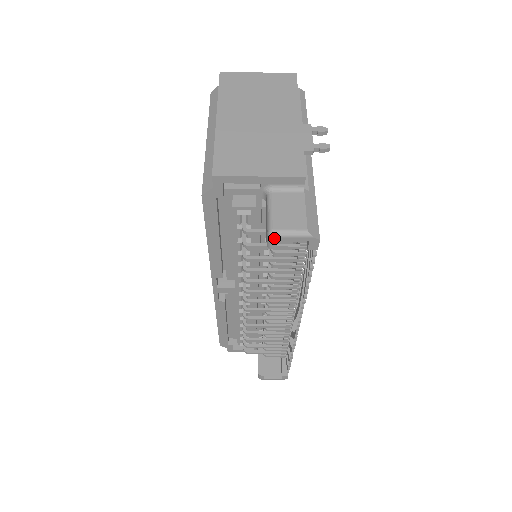
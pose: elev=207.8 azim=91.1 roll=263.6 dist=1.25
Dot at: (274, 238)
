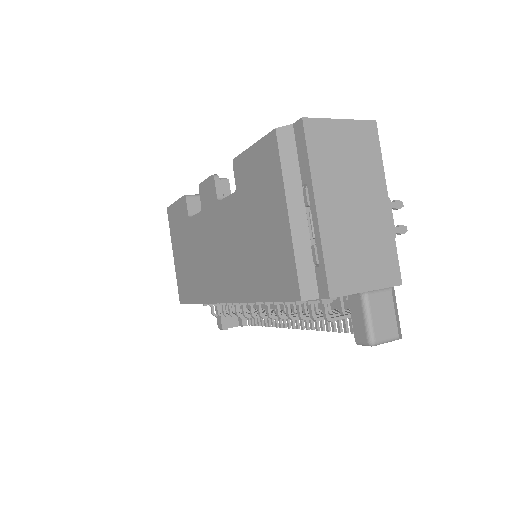
Dot at: occluded
